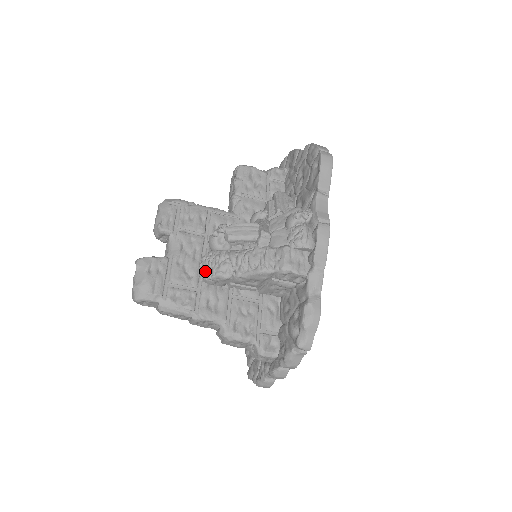
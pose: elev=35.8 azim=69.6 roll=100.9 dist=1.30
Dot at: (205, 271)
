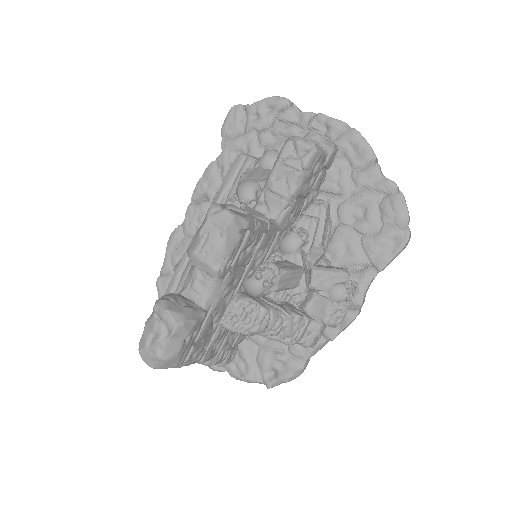
Dot at: (233, 323)
